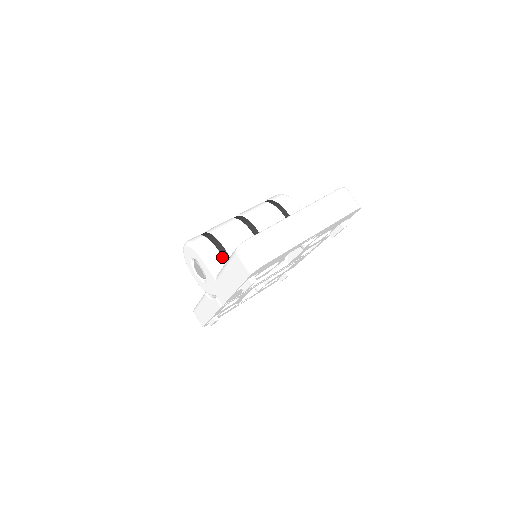
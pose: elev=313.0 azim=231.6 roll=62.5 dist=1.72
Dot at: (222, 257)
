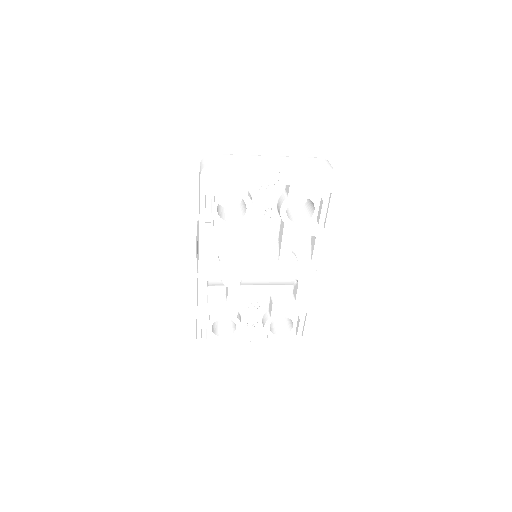
Dot at: occluded
